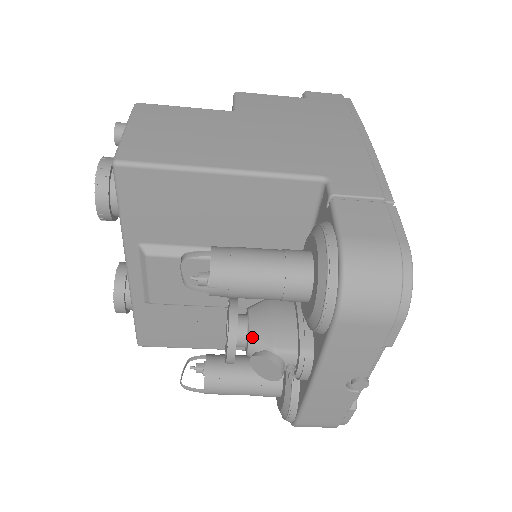
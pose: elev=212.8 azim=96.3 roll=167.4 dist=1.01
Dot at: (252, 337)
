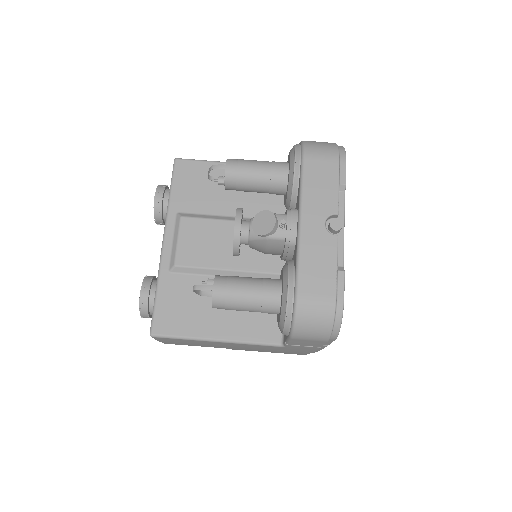
Dot at: (253, 217)
